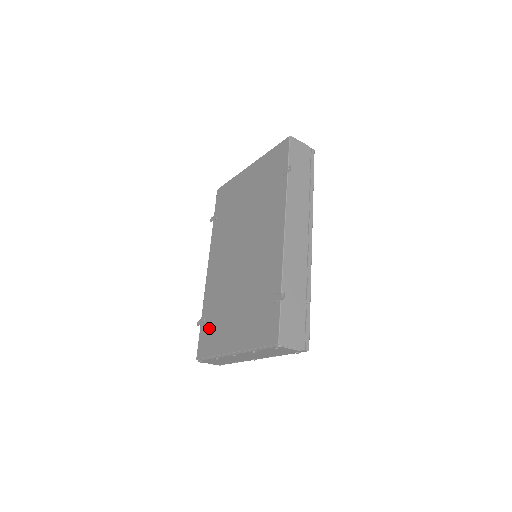
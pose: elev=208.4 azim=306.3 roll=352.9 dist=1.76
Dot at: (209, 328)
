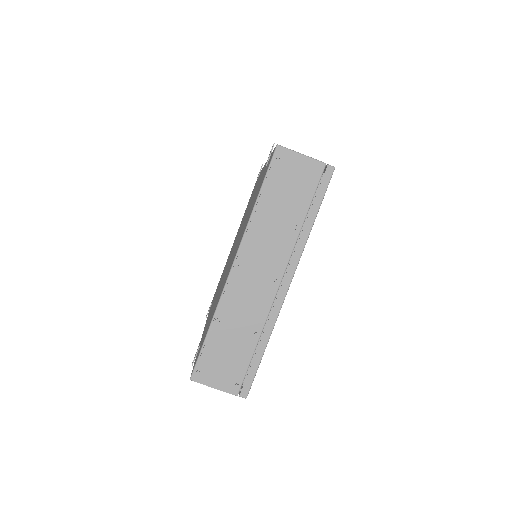
Dot at: occluded
